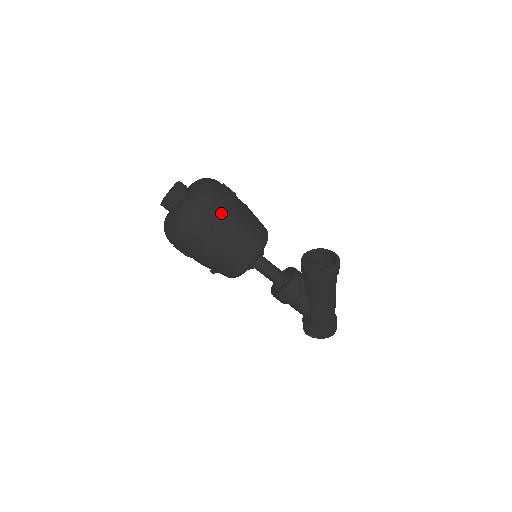
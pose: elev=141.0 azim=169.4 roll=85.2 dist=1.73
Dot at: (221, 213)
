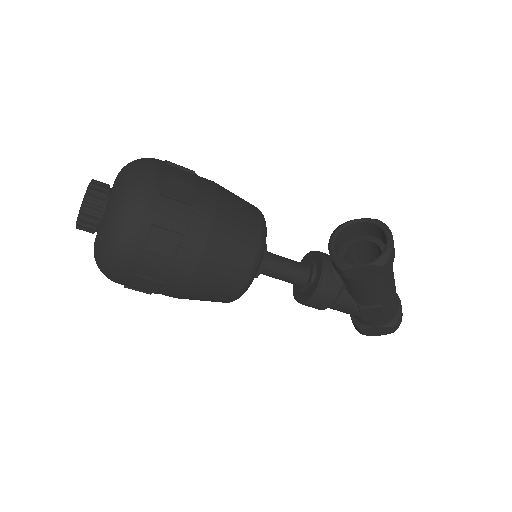
Dot at: (172, 226)
